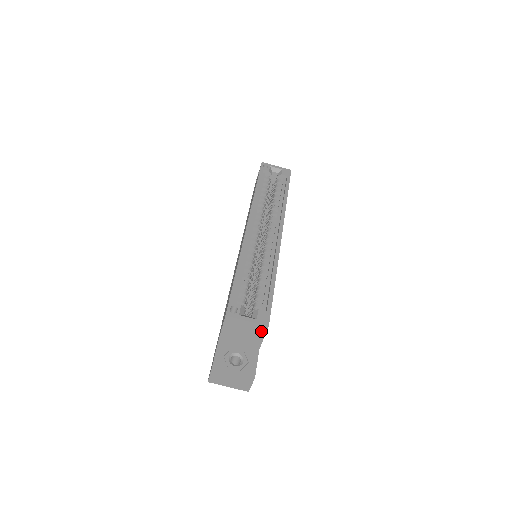
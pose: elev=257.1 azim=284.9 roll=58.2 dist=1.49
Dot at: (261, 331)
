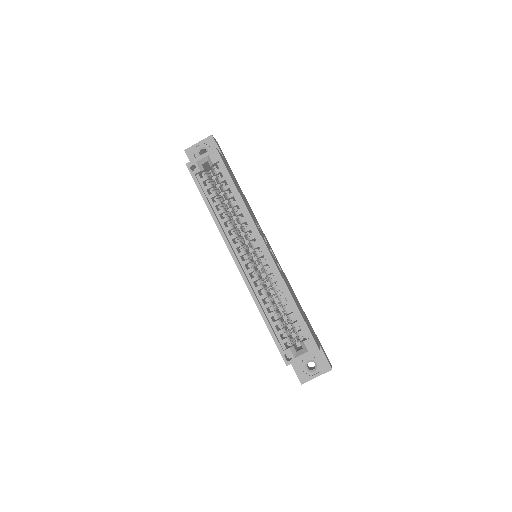
Dot at: occluded
